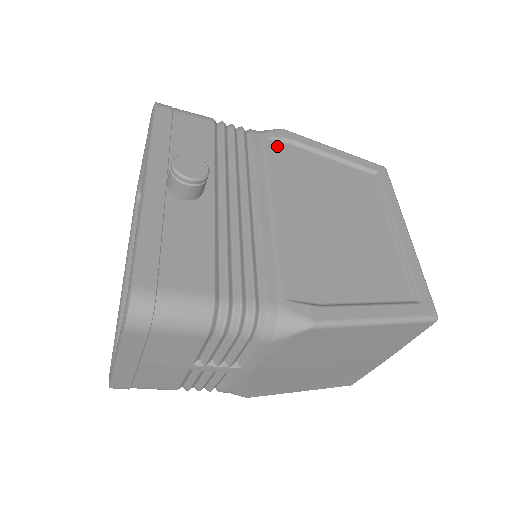
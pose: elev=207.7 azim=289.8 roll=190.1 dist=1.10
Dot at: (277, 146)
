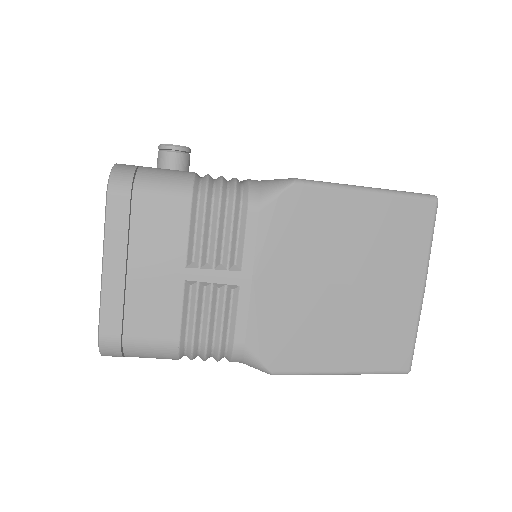
Dot at: occluded
